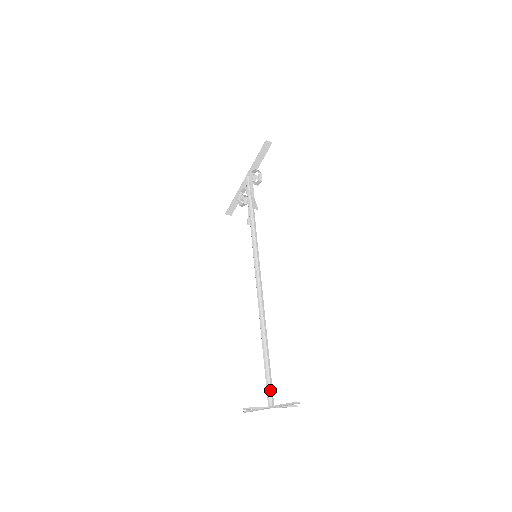
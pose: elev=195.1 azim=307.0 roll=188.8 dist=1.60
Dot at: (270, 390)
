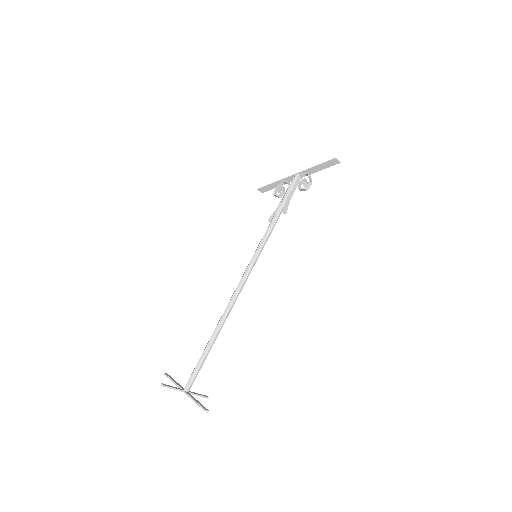
Dot at: (193, 378)
